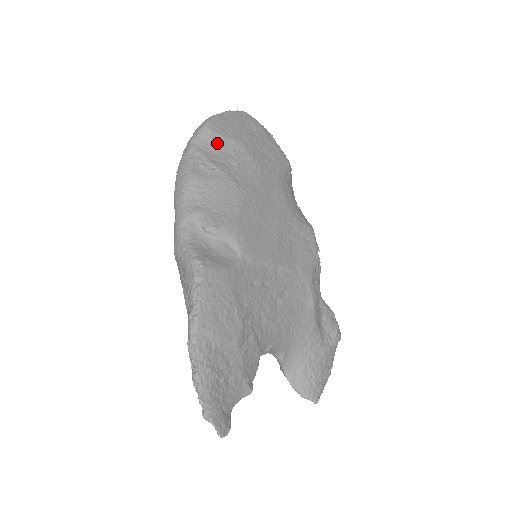
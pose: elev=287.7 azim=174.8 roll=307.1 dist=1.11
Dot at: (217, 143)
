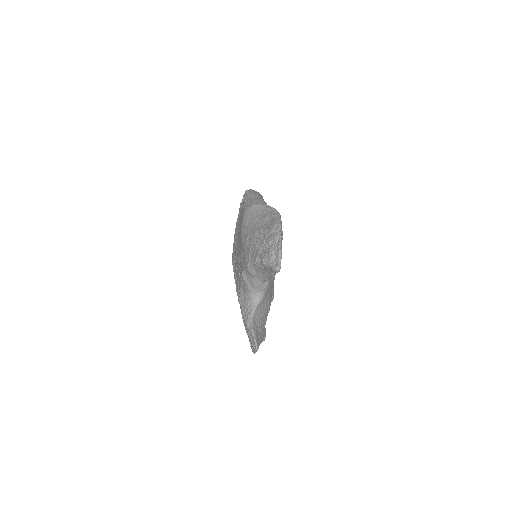
Dot at: occluded
